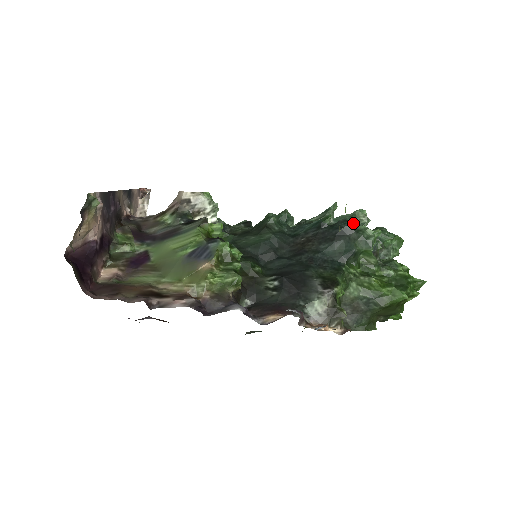
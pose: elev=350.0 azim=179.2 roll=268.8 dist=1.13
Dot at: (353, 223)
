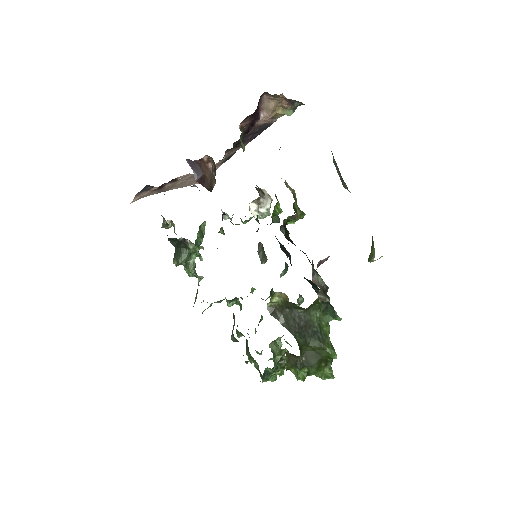
Dot at: occluded
